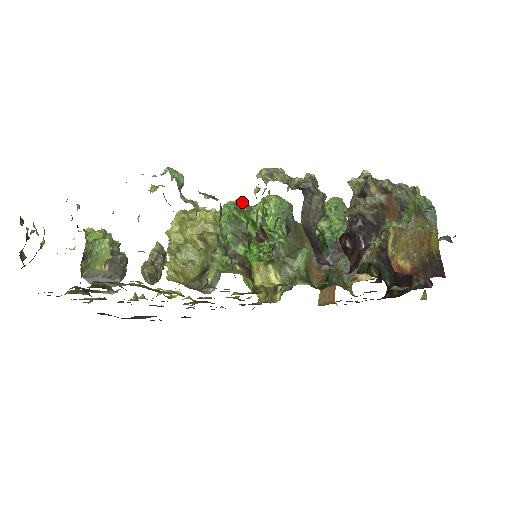
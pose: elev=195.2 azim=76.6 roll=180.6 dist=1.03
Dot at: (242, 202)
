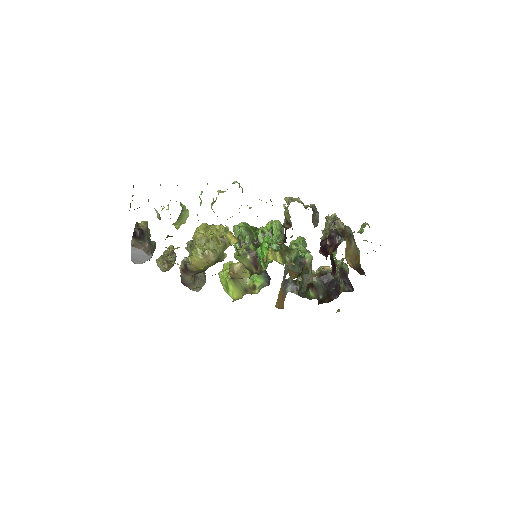
Dot at: occluded
